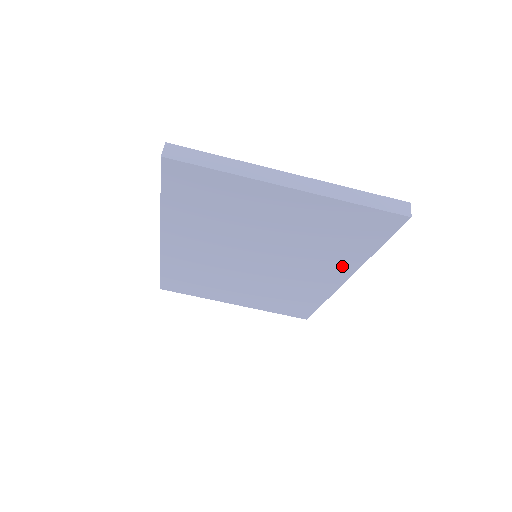
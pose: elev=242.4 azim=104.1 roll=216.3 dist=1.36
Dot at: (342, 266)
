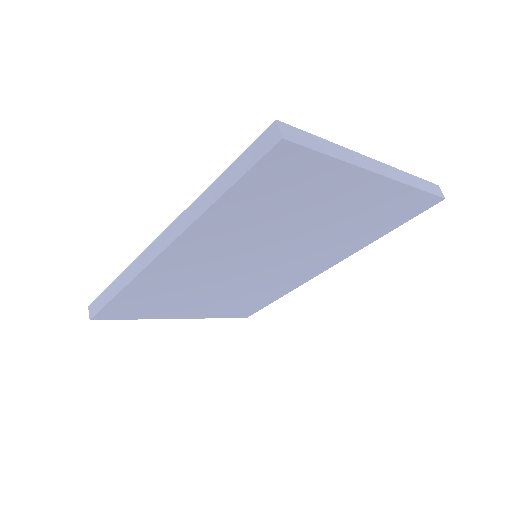
Dot at: (341, 254)
